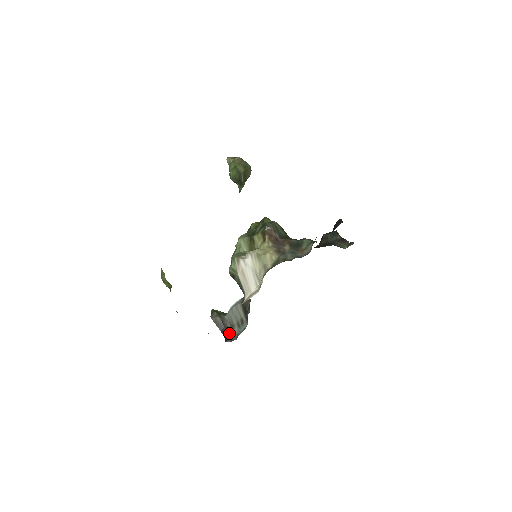
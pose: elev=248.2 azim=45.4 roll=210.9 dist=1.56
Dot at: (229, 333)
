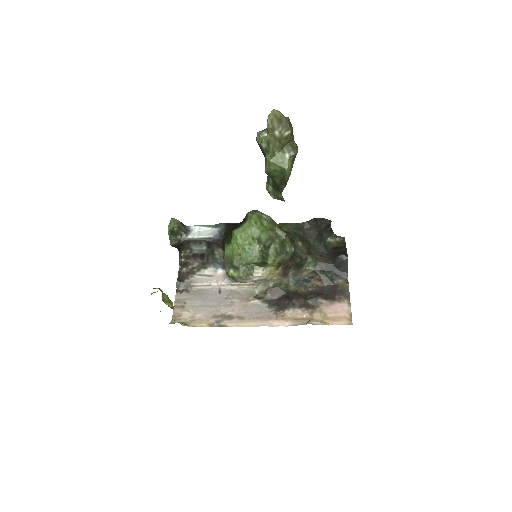
Dot at: (184, 248)
